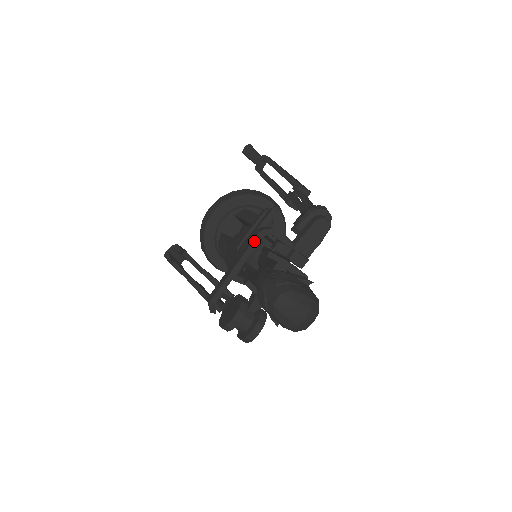
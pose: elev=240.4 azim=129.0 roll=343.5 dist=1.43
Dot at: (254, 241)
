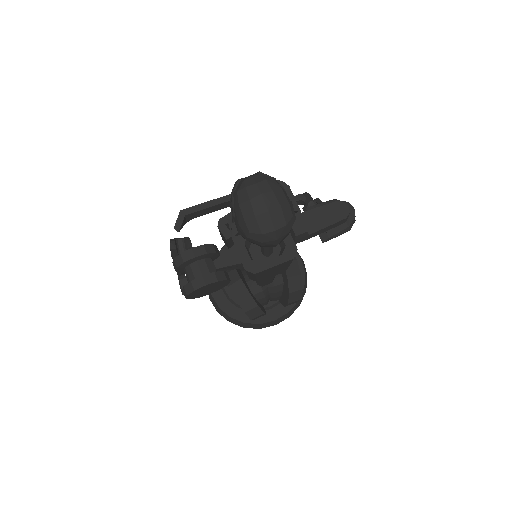
Dot at: occluded
